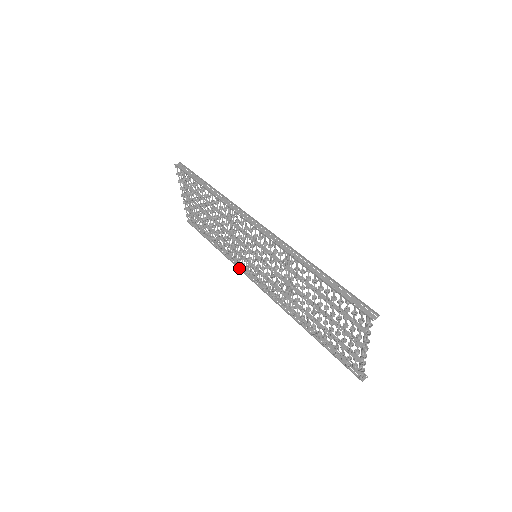
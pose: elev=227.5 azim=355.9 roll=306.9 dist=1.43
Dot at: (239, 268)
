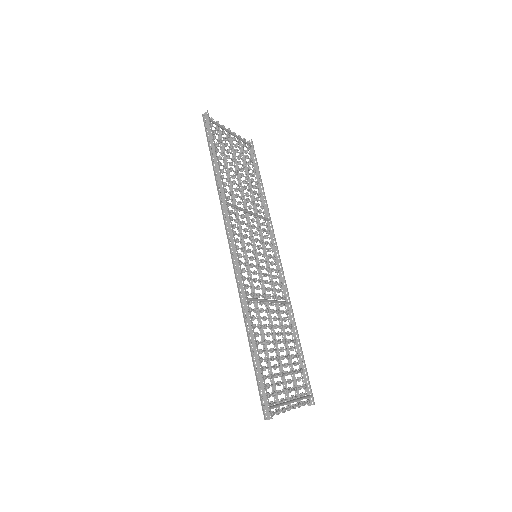
Dot at: (267, 233)
